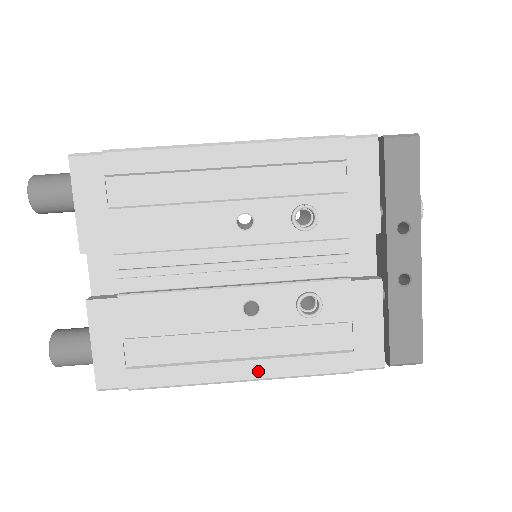
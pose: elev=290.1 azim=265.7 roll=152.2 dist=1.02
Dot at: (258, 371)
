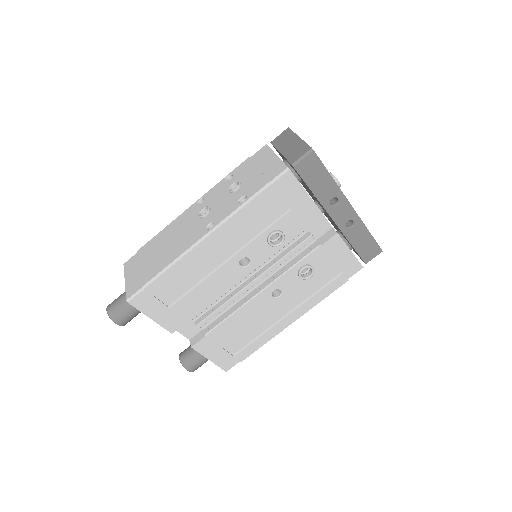
Dot at: (299, 314)
